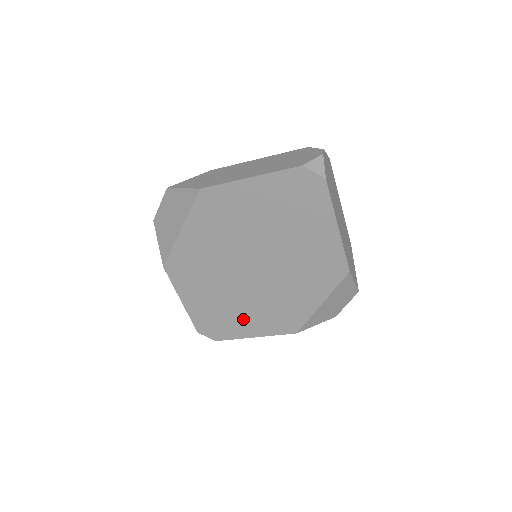
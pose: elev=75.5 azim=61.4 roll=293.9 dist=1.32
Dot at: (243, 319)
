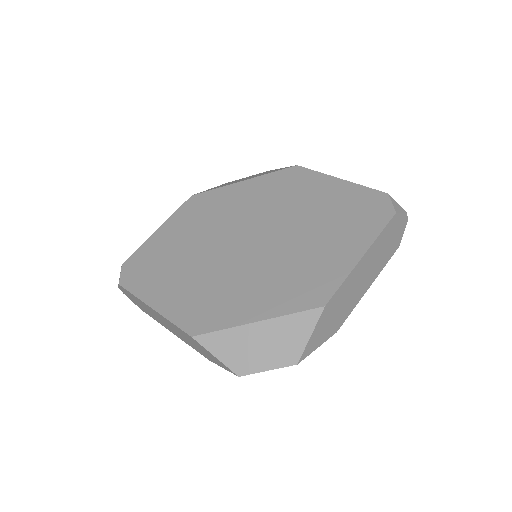
Dot at: (173, 281)
